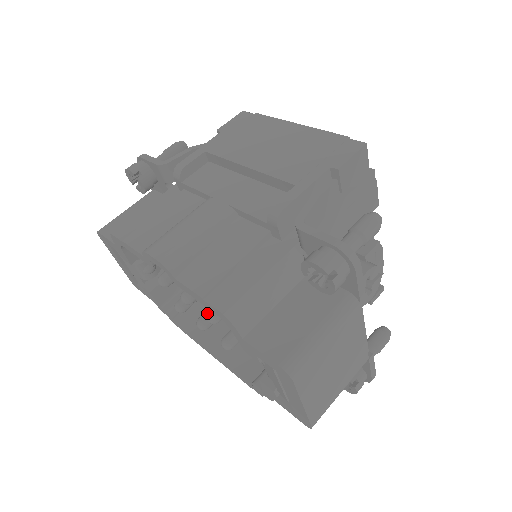
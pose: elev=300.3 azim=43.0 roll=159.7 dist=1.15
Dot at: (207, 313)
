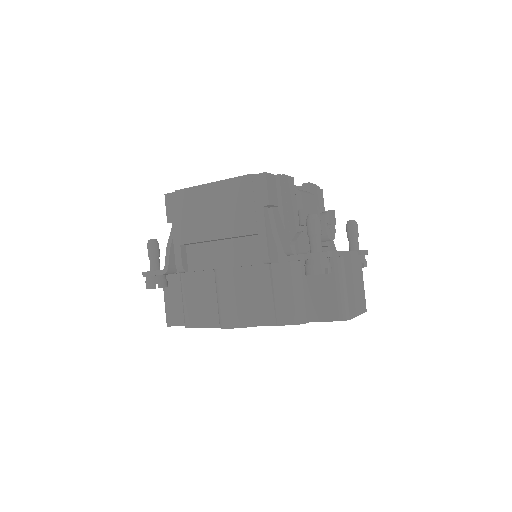
Dot at: occluded
